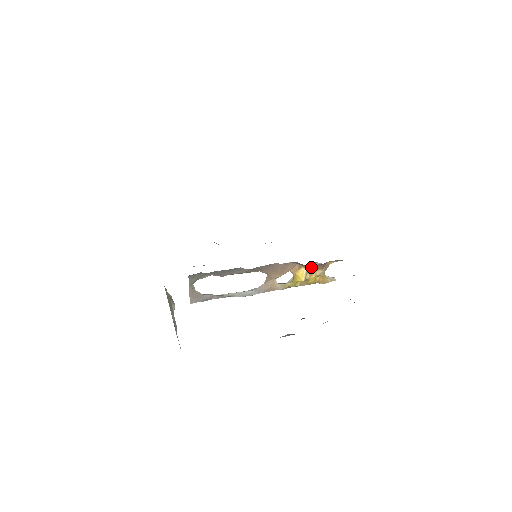
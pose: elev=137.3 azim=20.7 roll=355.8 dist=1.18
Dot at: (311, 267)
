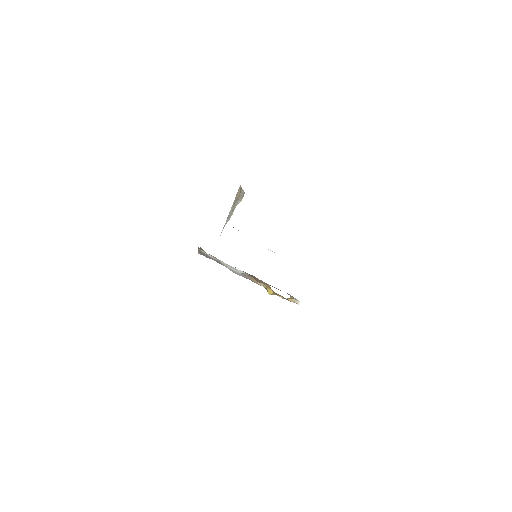
Dot at: occluded
